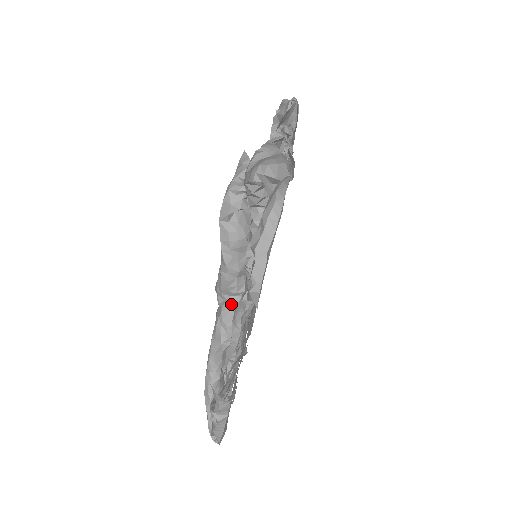
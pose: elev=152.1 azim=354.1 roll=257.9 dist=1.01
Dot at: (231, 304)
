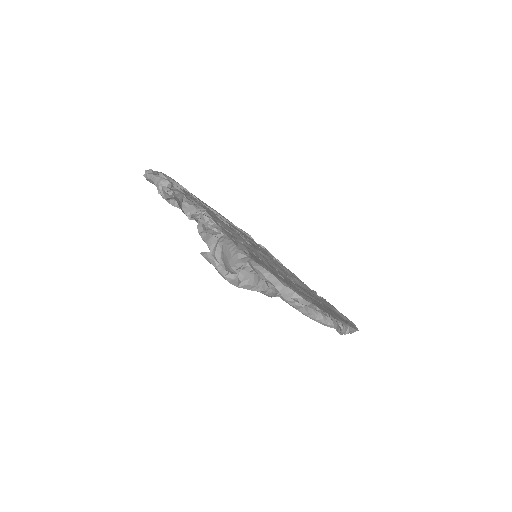
Dot at: occluded
